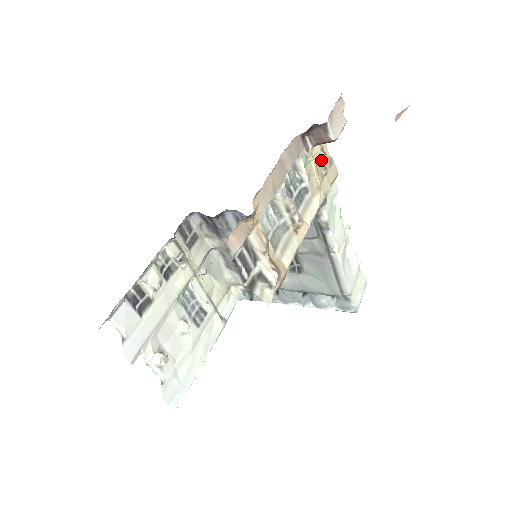
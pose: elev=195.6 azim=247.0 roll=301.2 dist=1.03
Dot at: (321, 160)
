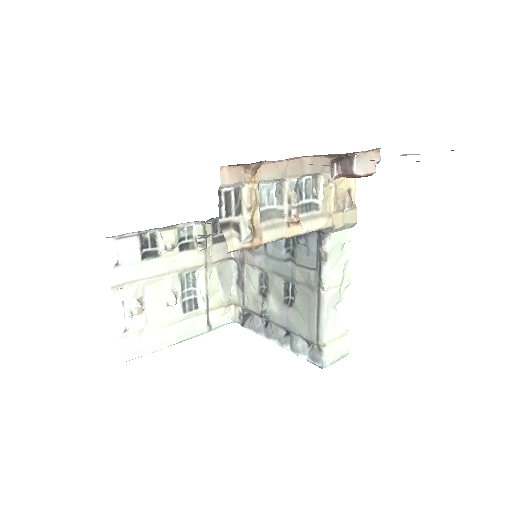
Dot at: (343, 197)
